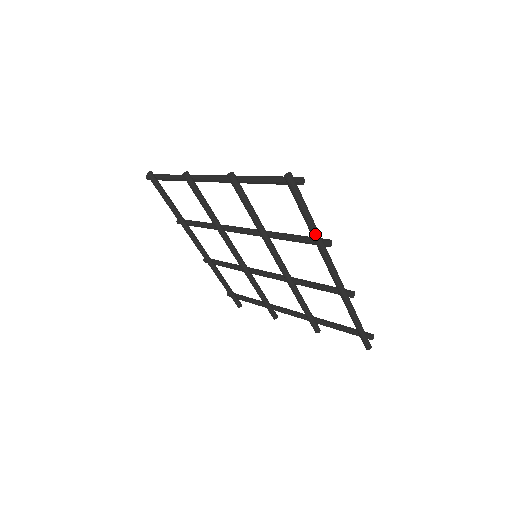
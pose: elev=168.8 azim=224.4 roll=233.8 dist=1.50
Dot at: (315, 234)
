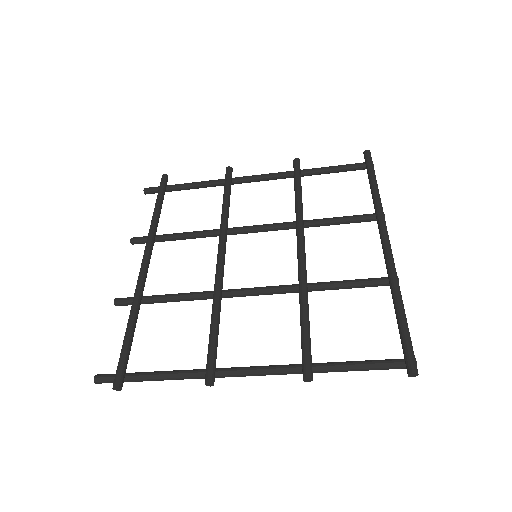
Dot at: (378, 194)
